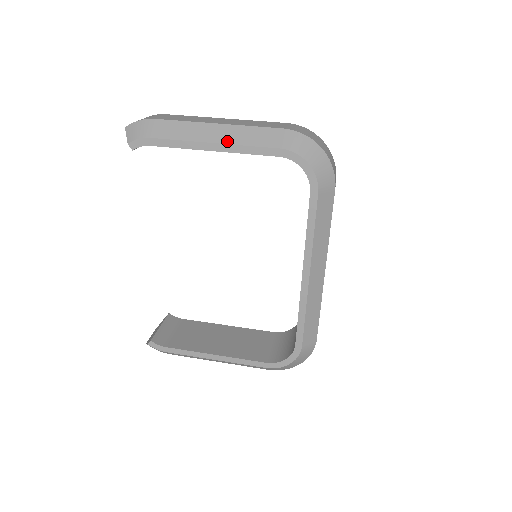
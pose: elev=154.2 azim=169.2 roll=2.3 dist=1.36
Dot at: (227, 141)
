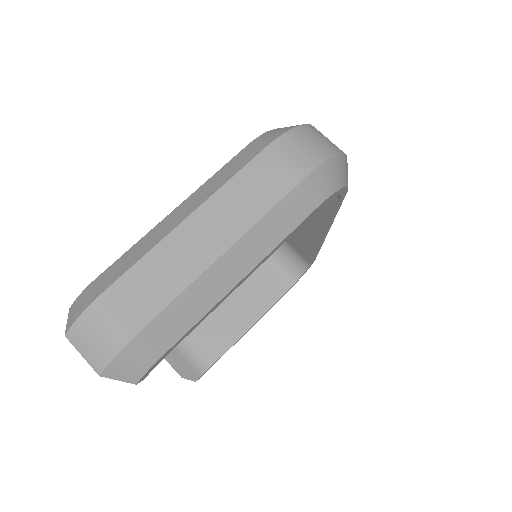
Dot at: (257, 260)
